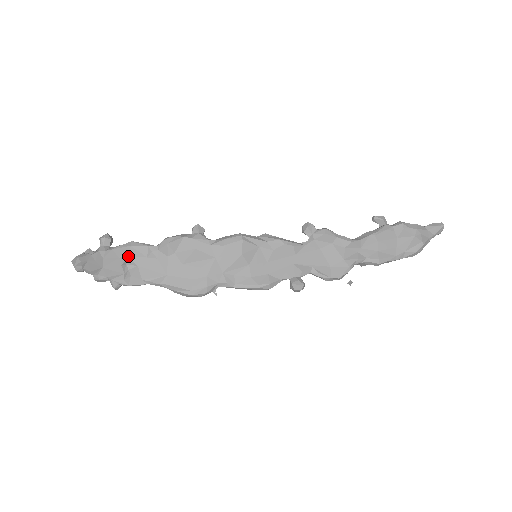
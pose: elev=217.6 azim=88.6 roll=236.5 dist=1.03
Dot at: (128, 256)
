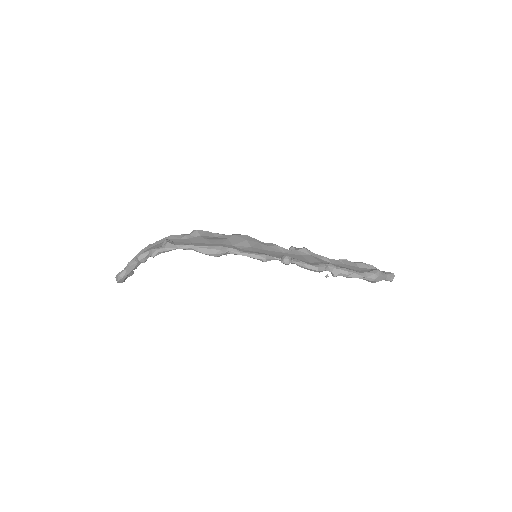
Dot at: (167, 239)
